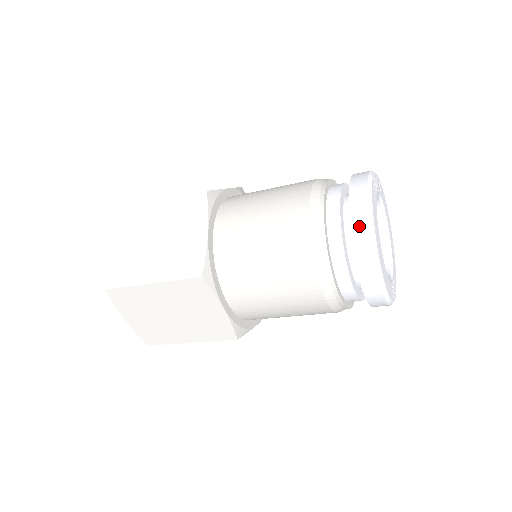
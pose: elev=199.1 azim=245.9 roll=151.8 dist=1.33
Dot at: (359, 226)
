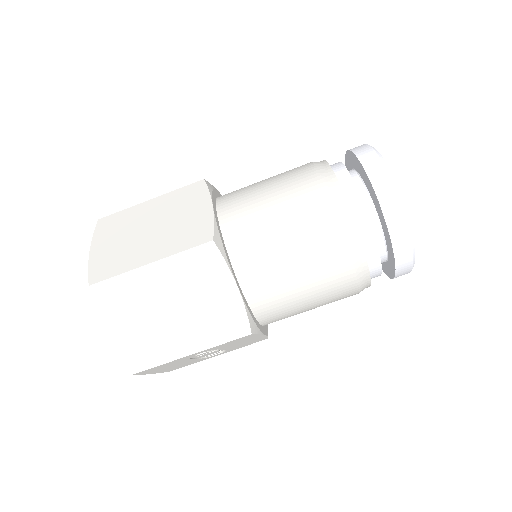
Dot at: (373, 165)
